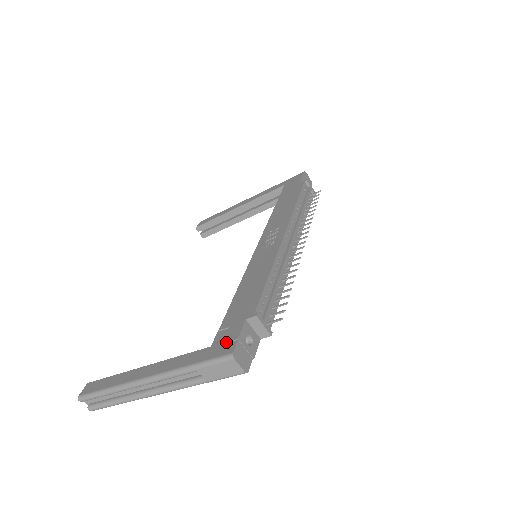
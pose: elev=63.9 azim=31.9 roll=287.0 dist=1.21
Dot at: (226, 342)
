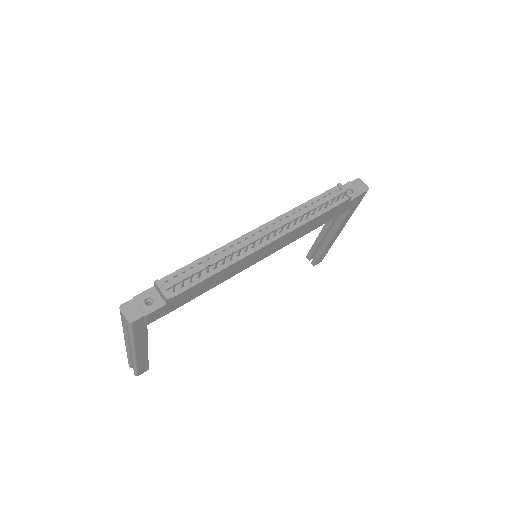
Dot at: occluded
